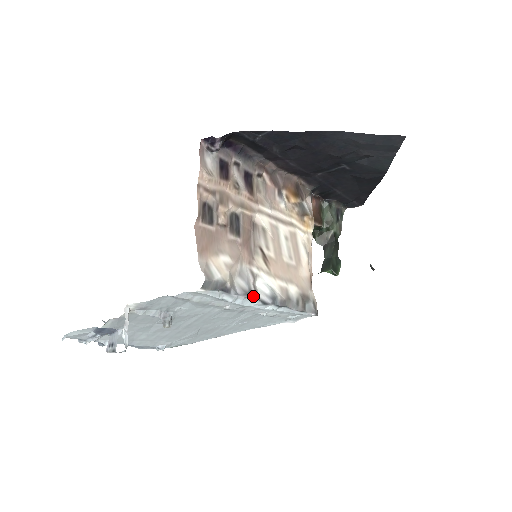
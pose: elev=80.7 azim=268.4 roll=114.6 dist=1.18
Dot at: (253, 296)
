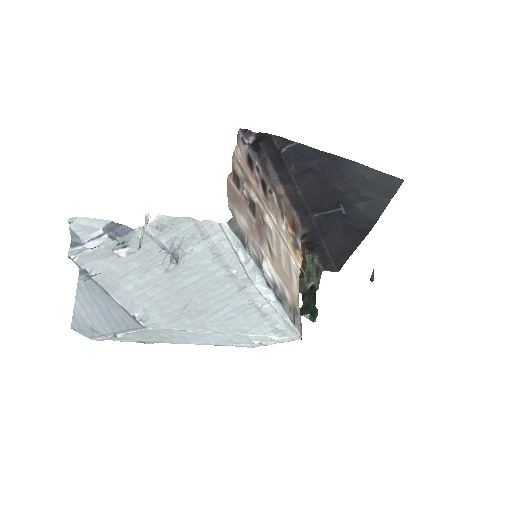
Dot at: (261, 269)
